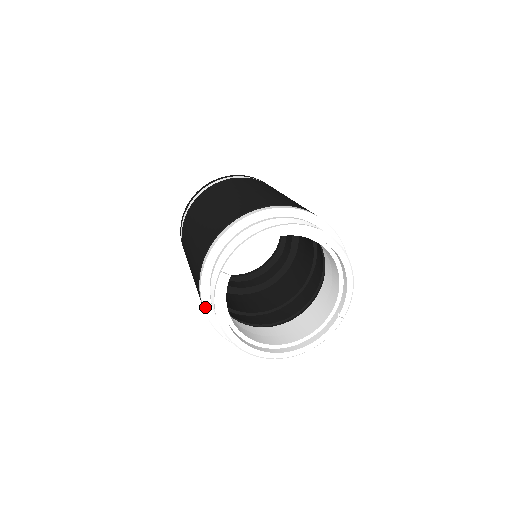
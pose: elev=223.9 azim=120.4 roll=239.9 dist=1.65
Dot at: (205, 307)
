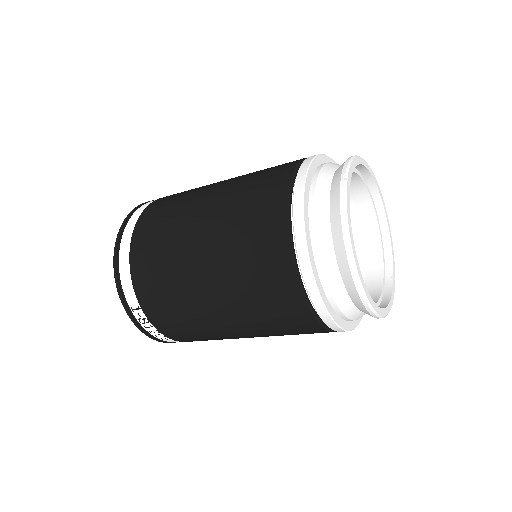
Dot at: (307, 244)
